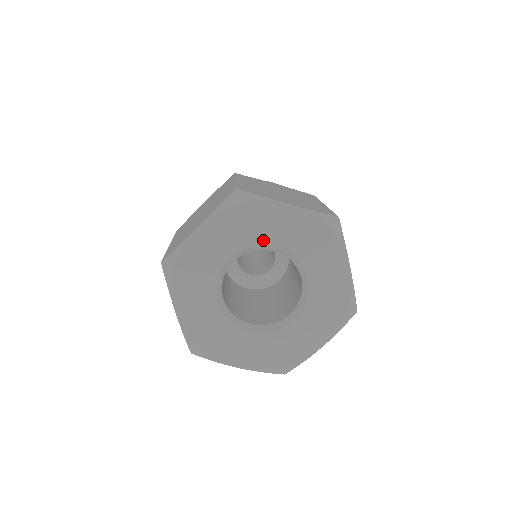
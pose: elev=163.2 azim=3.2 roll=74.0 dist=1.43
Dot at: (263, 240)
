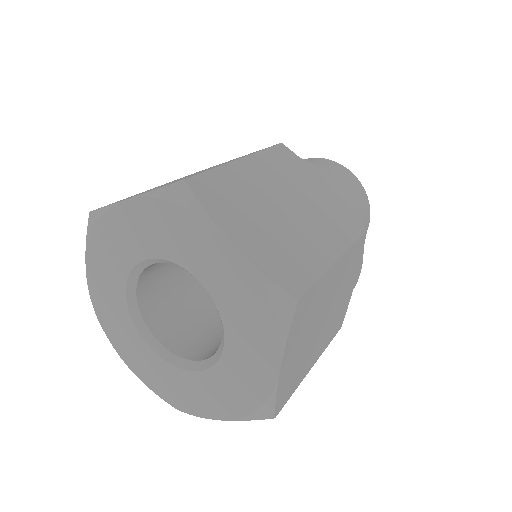
Dot at: (133, 257)
